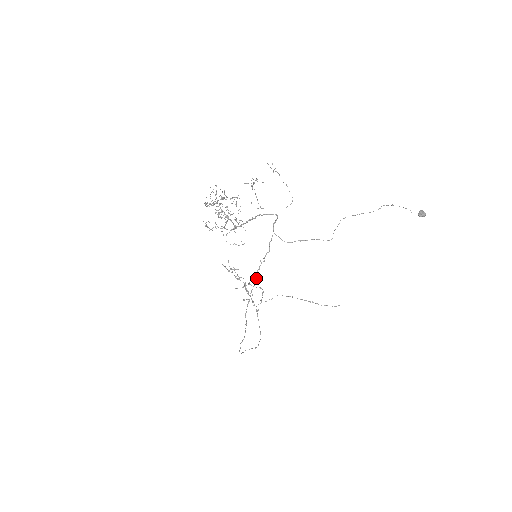
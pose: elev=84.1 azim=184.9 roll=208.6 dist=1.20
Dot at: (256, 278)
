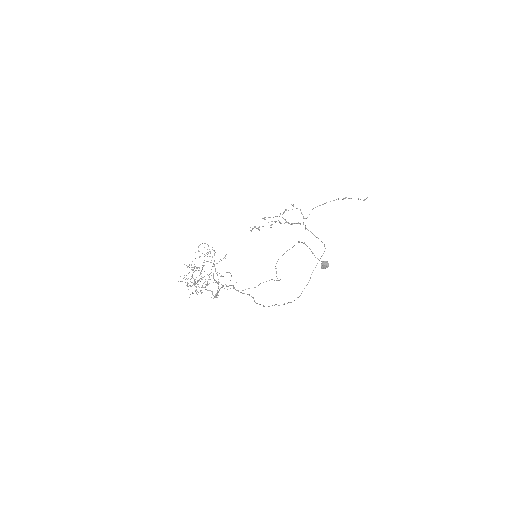
Dot at: (259, 304)
